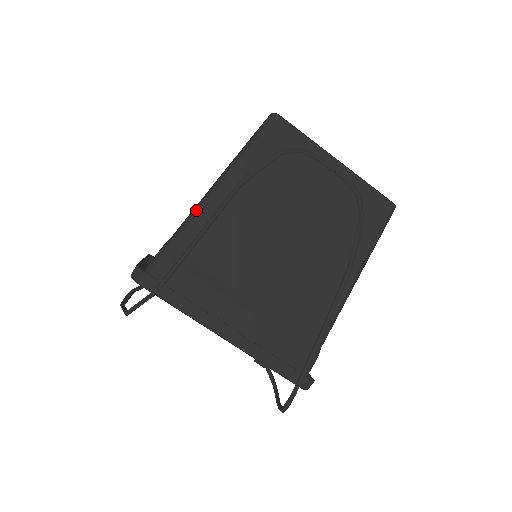
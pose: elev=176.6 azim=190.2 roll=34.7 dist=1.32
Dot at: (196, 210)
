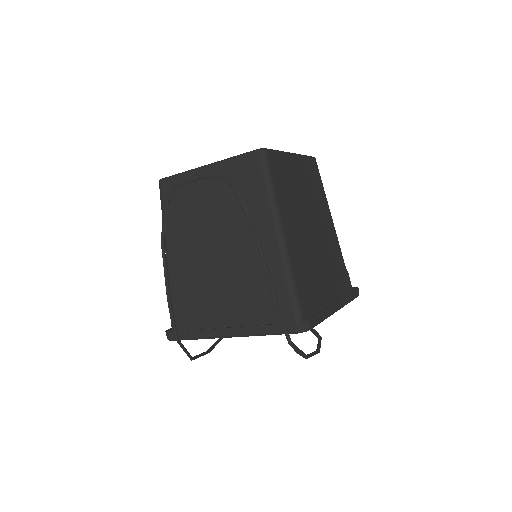
Dot at: occluded
